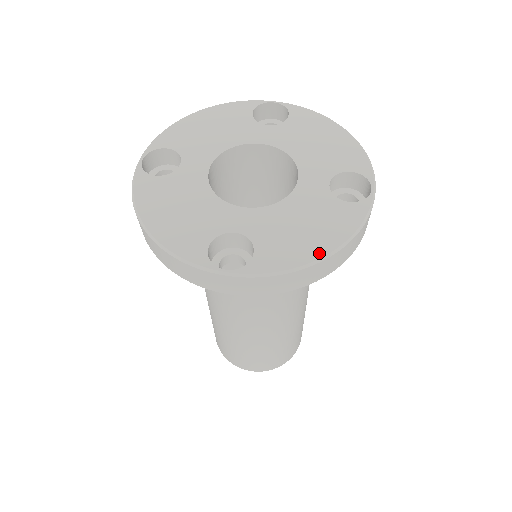
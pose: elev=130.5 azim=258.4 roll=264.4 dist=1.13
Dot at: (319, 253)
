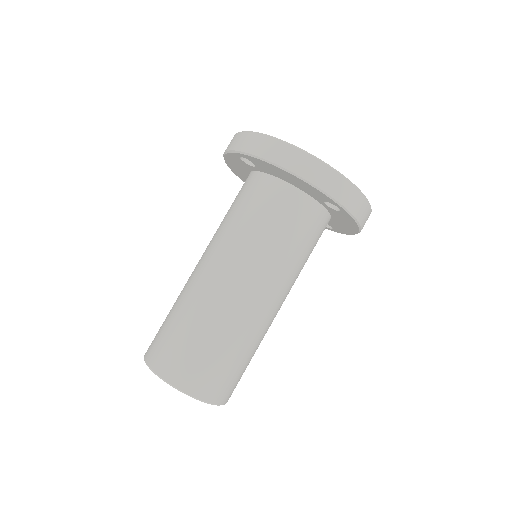
Dot at: (298, 148)
